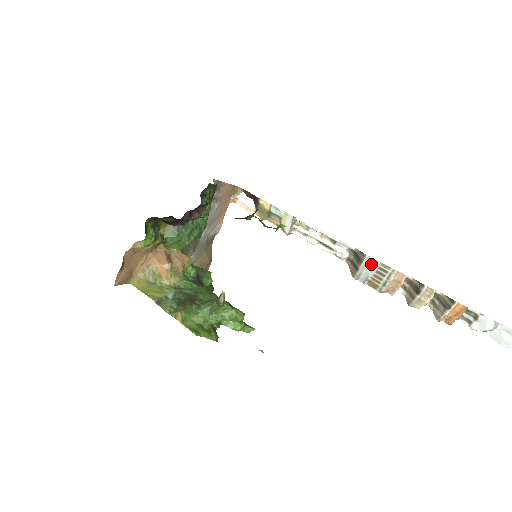
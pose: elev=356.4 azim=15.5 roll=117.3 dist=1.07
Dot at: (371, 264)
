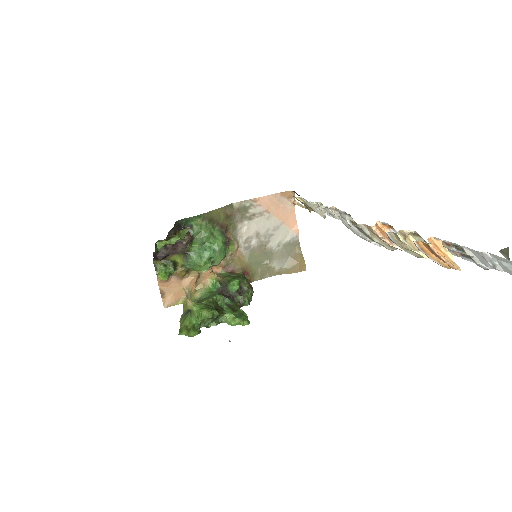
Dot at: (349, 225)
